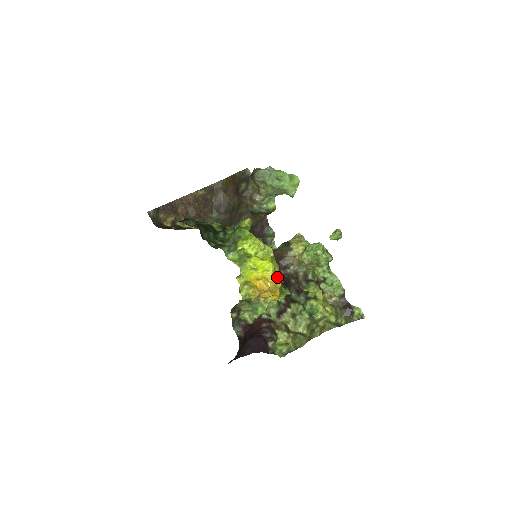
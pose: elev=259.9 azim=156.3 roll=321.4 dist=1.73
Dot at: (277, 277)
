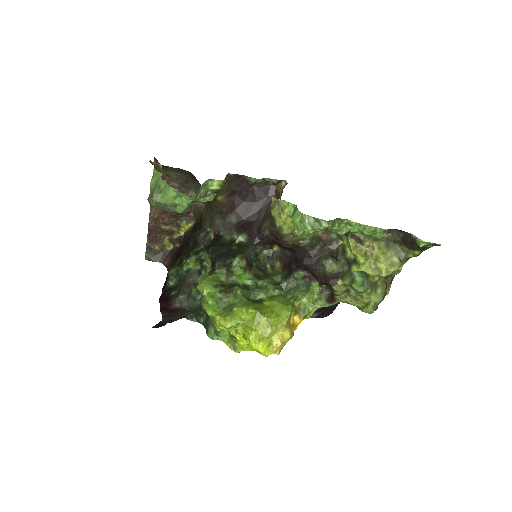
Dot at: (278, 335)
